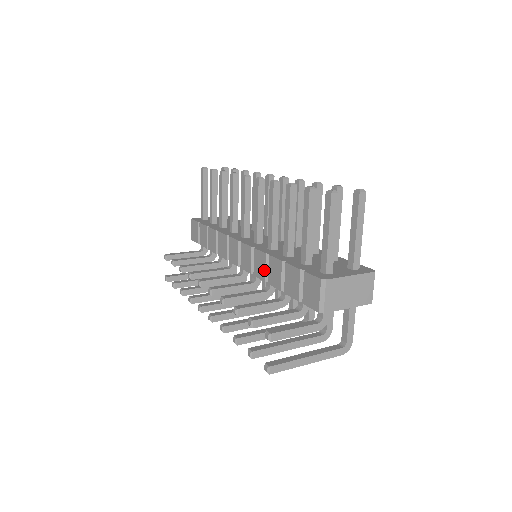
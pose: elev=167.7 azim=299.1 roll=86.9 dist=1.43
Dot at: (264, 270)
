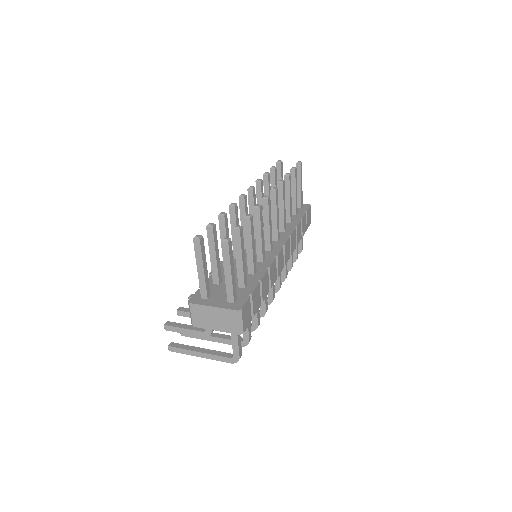
Dot at: occluded
